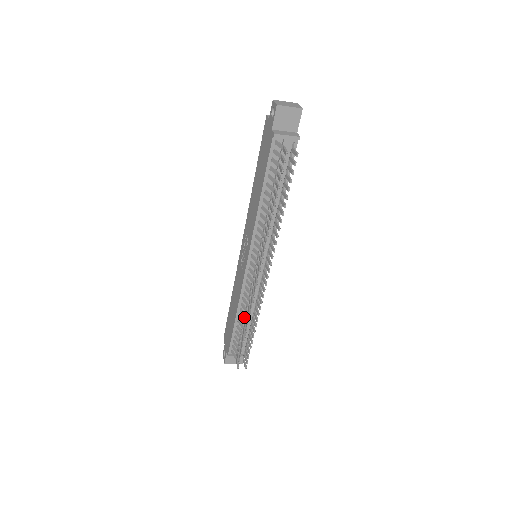
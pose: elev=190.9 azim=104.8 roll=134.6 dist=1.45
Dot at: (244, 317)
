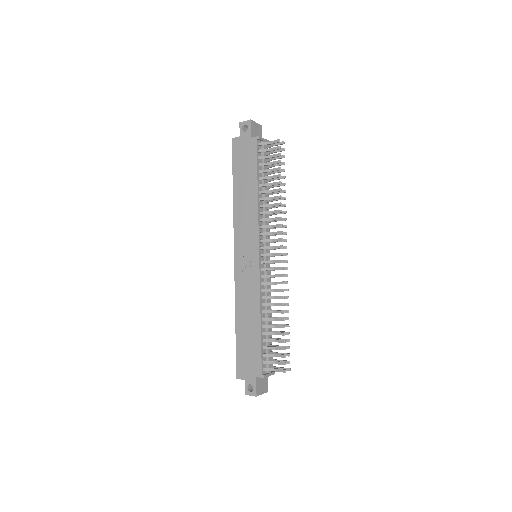
Dot at: occluded
